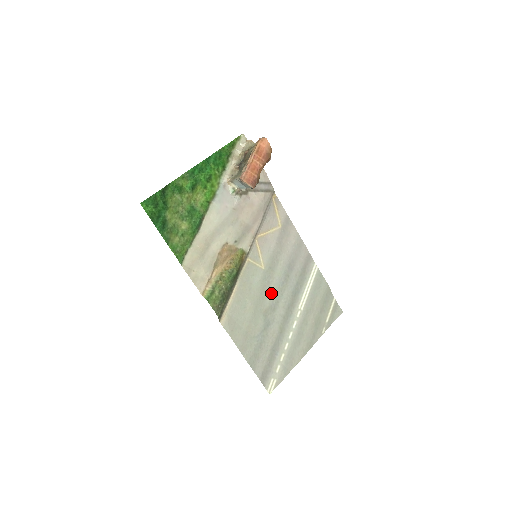
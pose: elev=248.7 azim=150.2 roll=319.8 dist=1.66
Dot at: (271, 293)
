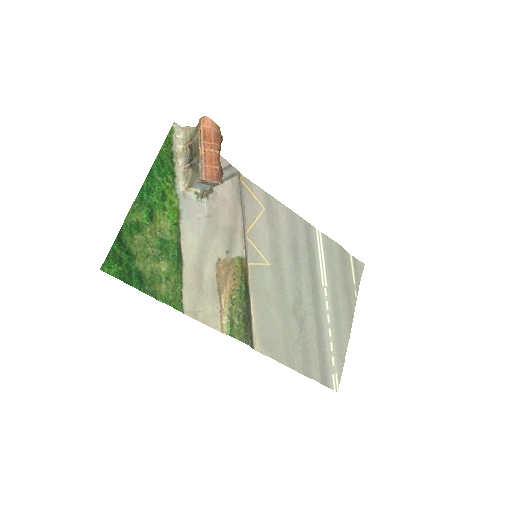
Dot at: (289, 287)
